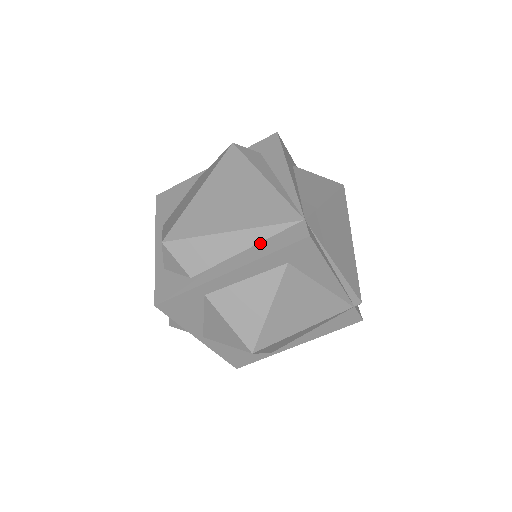
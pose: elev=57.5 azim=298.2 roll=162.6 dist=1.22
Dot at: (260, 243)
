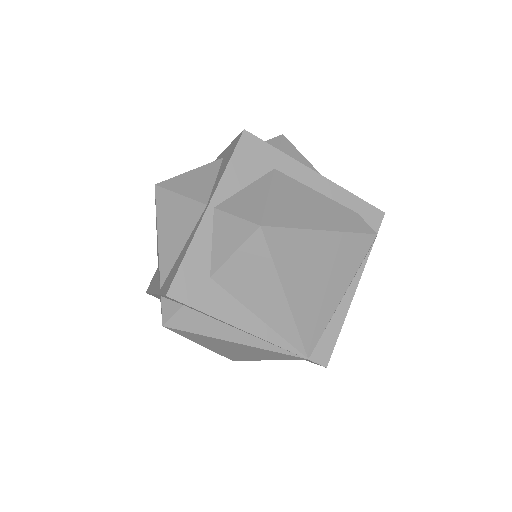
Dot at: occluded
